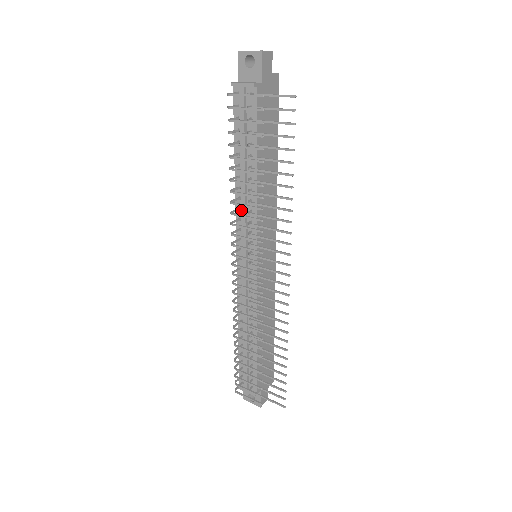
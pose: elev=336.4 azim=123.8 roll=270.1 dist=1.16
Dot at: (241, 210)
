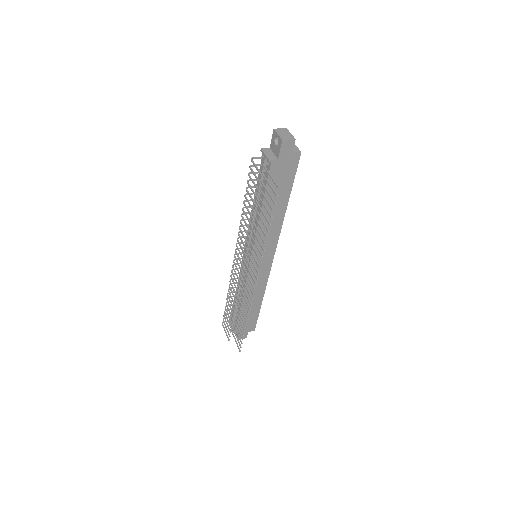
Dot at: occluded
